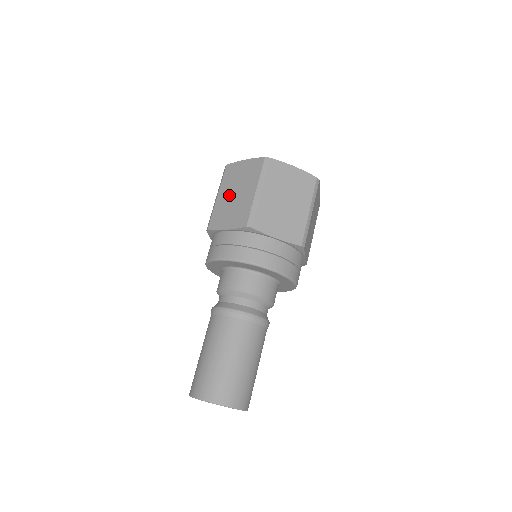
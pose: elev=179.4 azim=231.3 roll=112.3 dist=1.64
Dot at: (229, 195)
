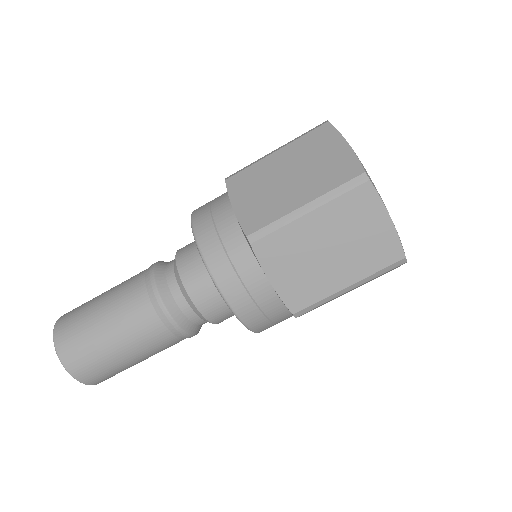
Dot at: (283, 168)
